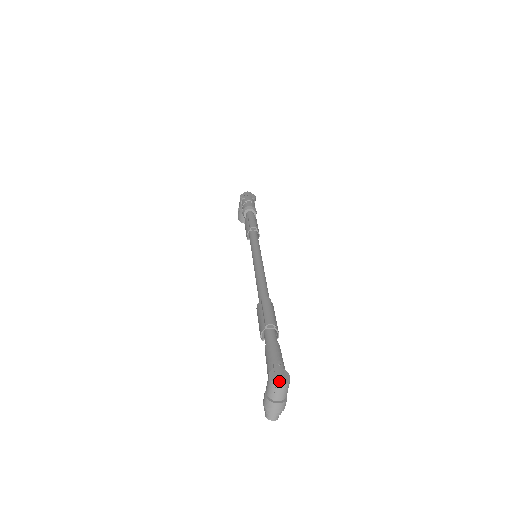
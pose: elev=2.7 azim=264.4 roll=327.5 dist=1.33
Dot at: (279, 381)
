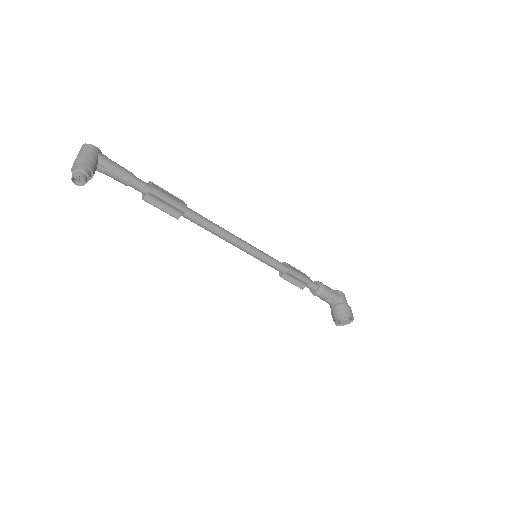
Dot at: (83, 147)
